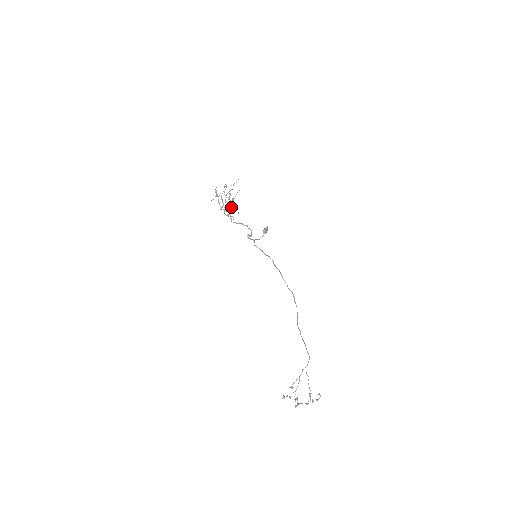
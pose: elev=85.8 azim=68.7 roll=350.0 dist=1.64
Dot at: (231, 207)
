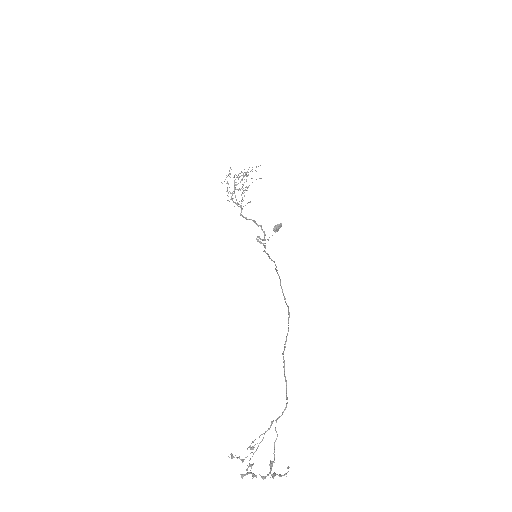
Dot at: (244, 196)
